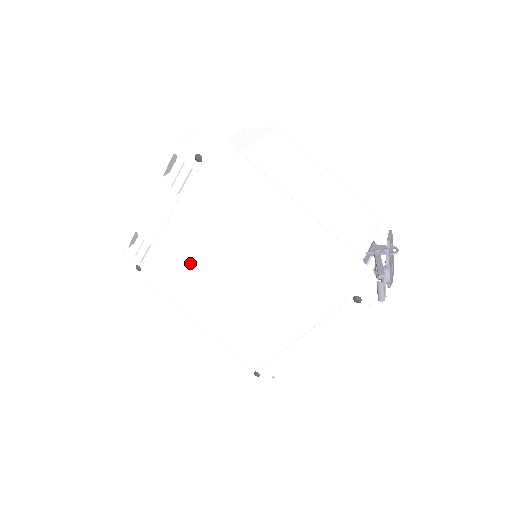
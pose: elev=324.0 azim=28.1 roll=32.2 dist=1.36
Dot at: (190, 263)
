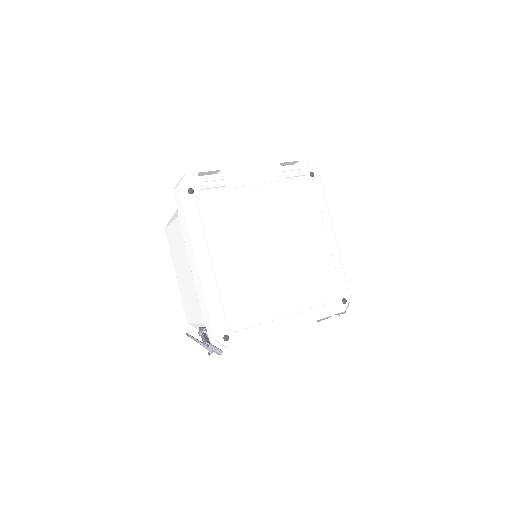
Dot at: (258, 217)
